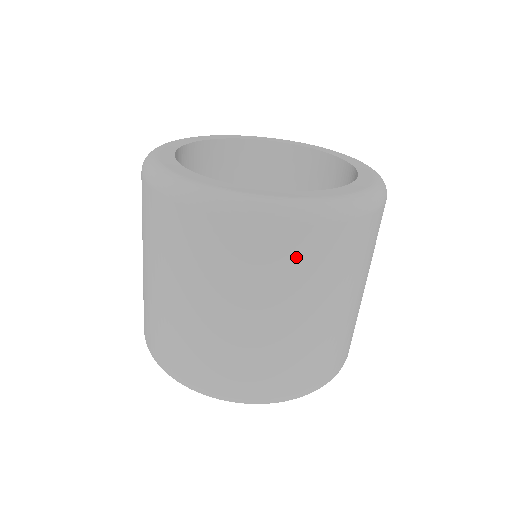
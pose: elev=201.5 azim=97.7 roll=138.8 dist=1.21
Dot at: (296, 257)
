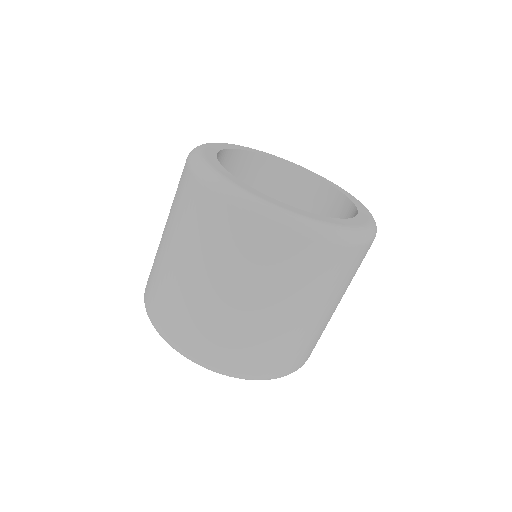
Dot at: (345, 269)
